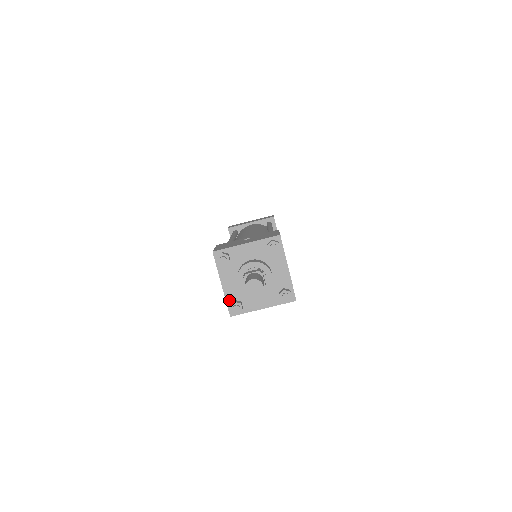
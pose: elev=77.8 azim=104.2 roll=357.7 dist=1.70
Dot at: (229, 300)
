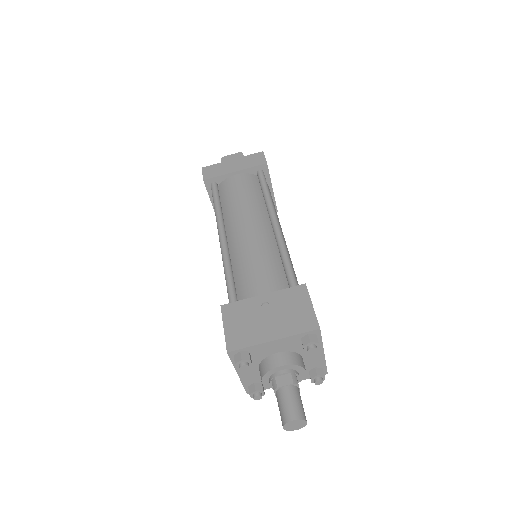
Dot at: (247, 384)
